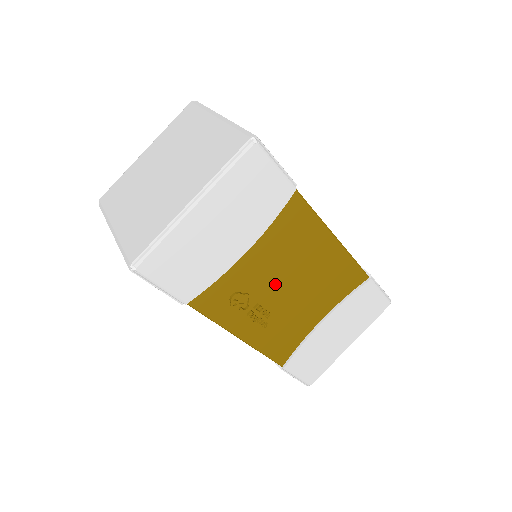
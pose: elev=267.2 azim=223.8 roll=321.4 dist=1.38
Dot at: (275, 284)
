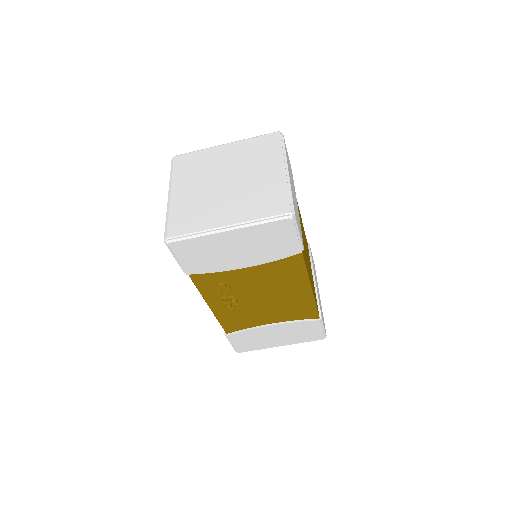
Dot at: (252, 291)
